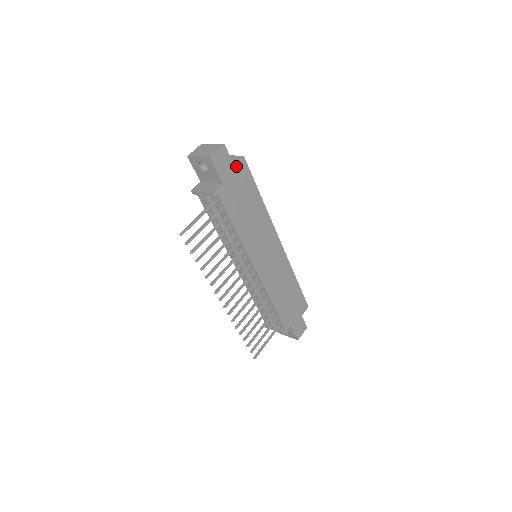
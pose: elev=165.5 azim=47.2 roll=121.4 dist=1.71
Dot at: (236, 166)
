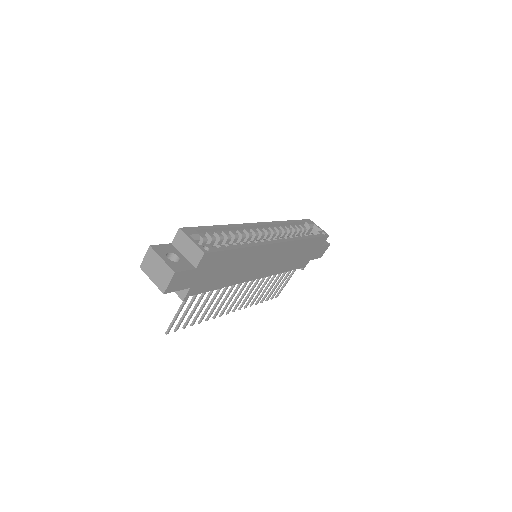
Dot at: (199, 266)
